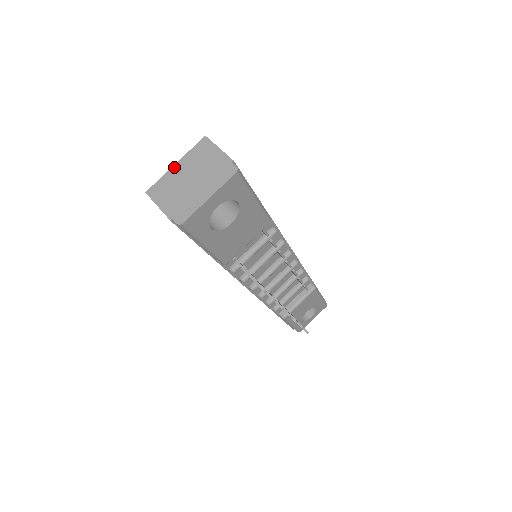
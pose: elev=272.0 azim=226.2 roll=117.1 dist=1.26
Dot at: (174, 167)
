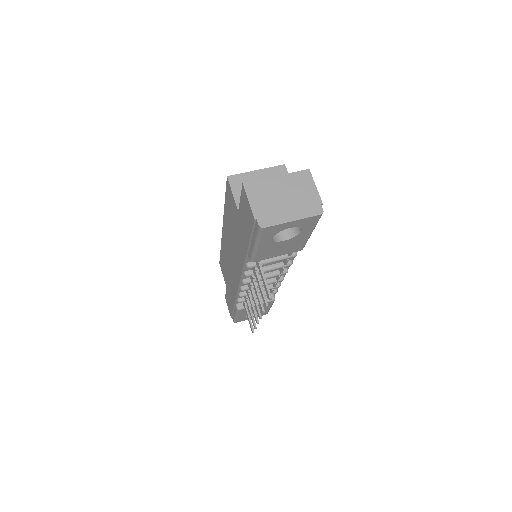
Dot at: (275, 178)
